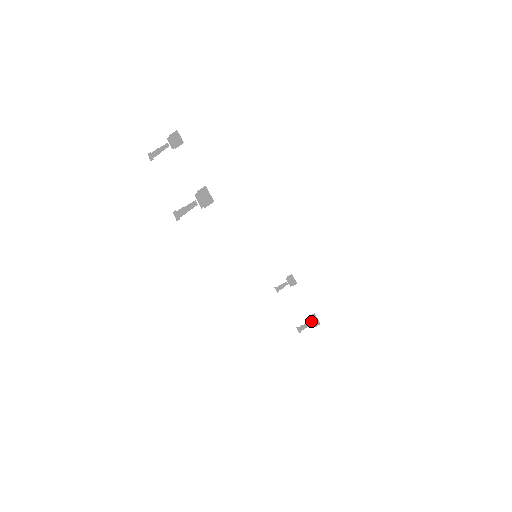
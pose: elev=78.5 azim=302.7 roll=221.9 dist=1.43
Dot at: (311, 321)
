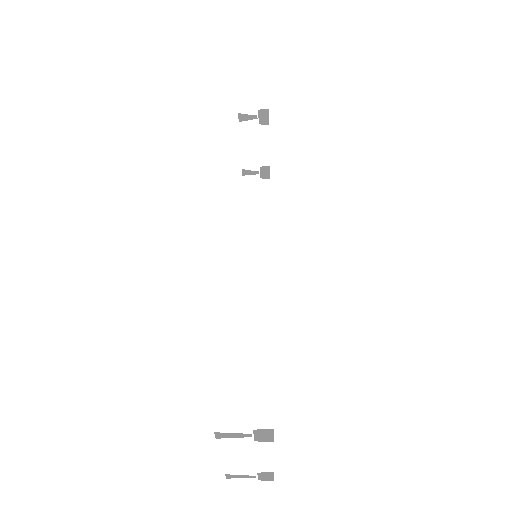
Dot at: (262, 172)
